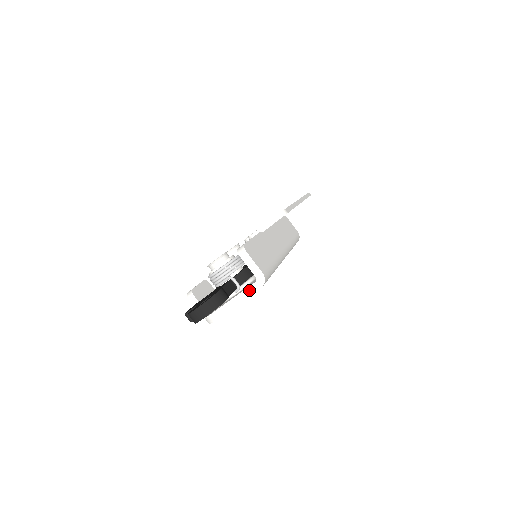
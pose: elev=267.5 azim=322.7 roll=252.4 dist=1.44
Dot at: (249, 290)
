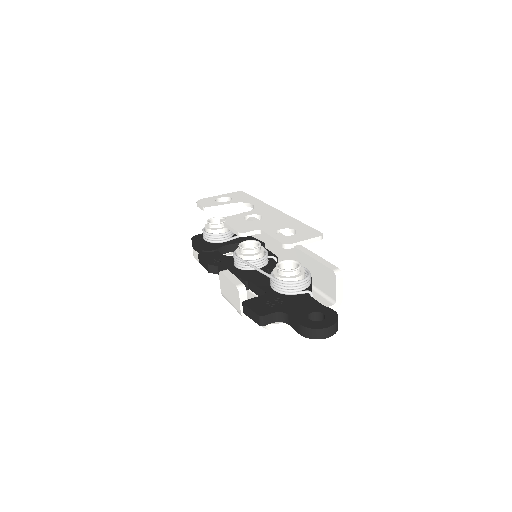
Dot at: occluded
